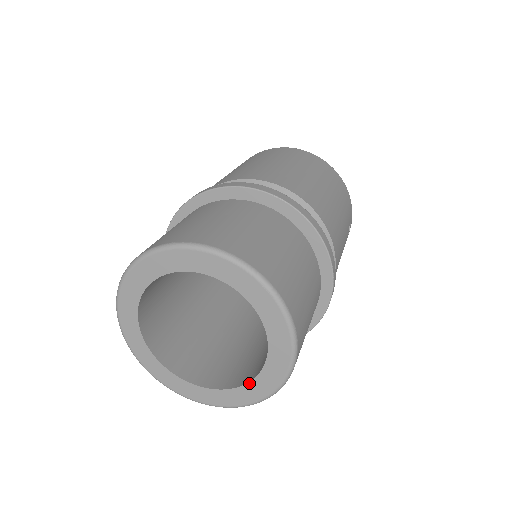
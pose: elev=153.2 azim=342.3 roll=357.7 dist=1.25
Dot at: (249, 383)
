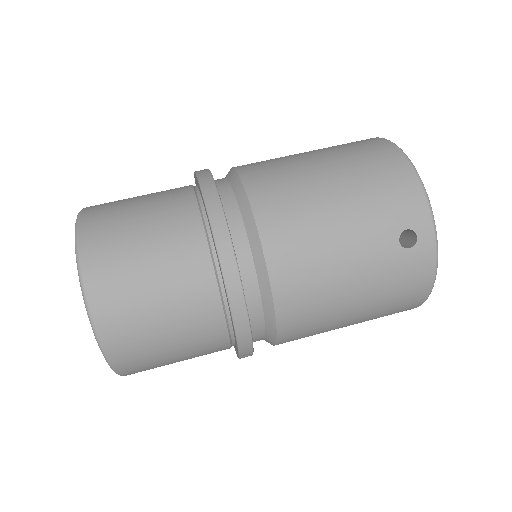
Dot at: occluded
